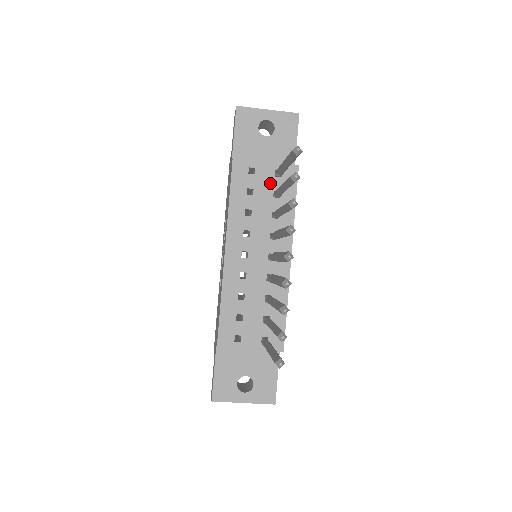
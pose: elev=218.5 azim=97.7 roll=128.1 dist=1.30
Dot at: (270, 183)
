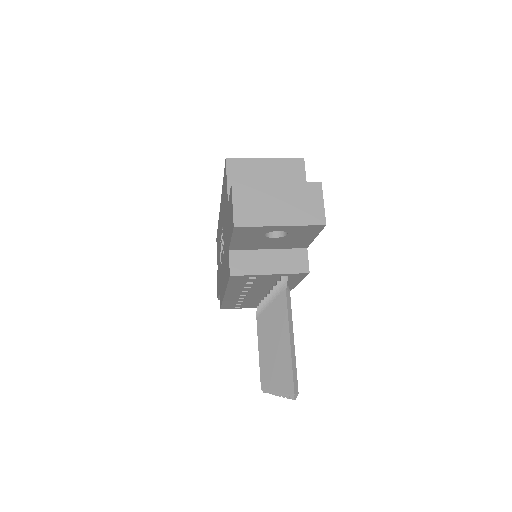
Dot at: (273, 280)
